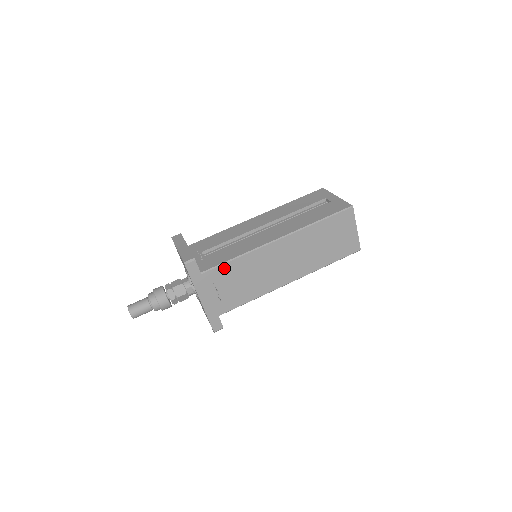
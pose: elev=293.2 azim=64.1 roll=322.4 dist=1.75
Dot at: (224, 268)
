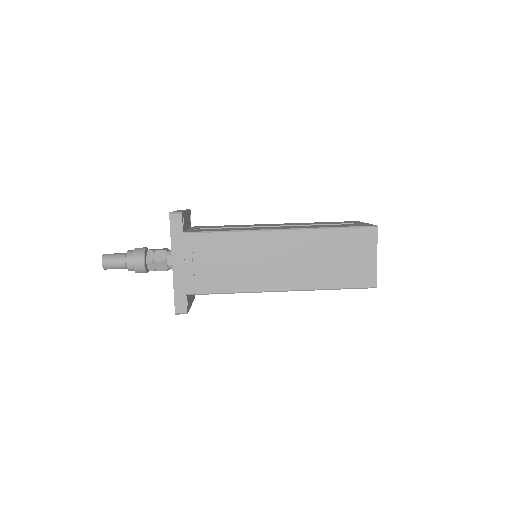
Dot at: (210, 238)
